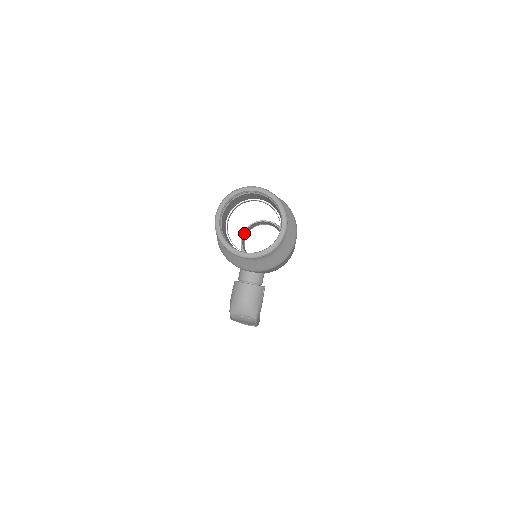
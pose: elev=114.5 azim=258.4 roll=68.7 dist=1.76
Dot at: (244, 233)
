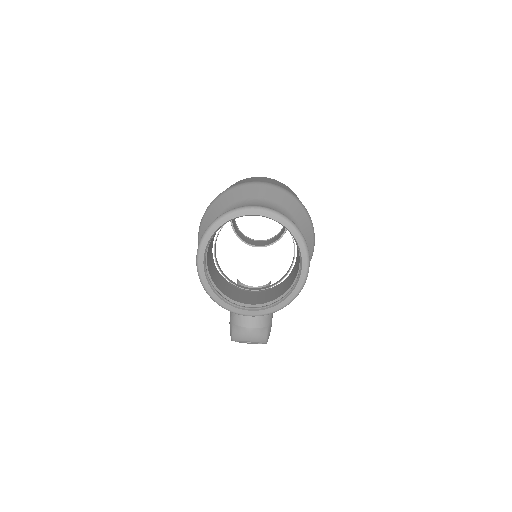
Dot at: occluded
